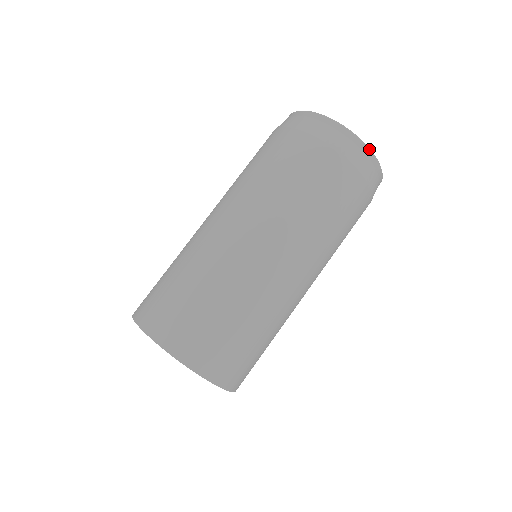
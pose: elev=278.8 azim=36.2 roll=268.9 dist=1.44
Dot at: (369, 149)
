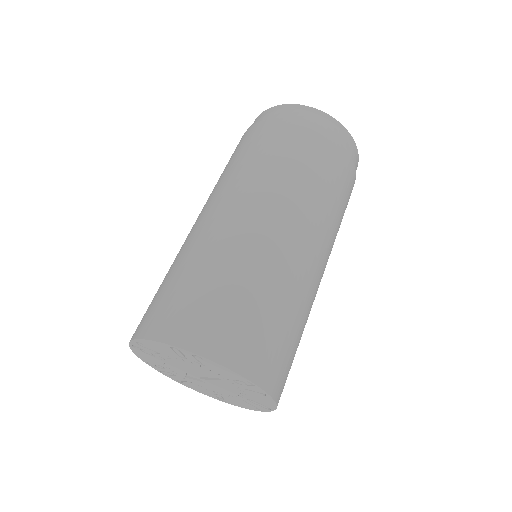
Dot at: (352, 138)
